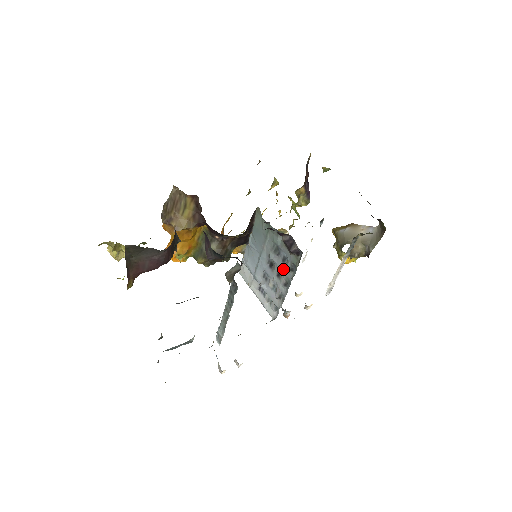
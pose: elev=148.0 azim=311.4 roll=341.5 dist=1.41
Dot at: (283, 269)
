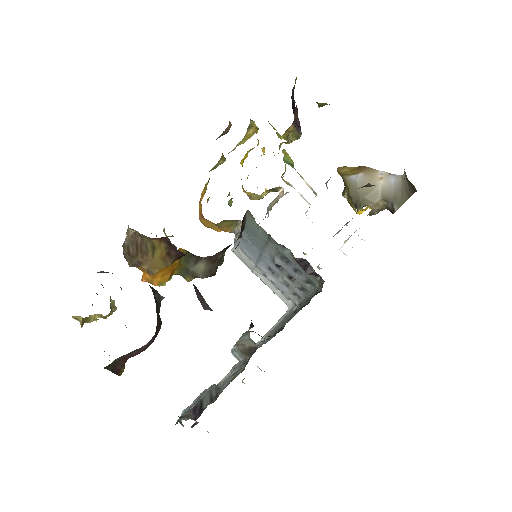
Dot at: (296, 278)
